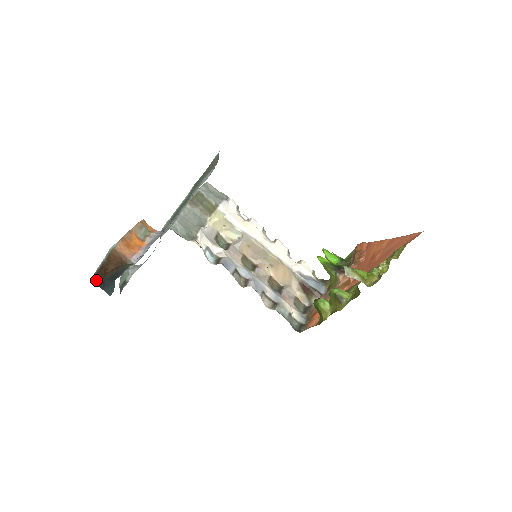
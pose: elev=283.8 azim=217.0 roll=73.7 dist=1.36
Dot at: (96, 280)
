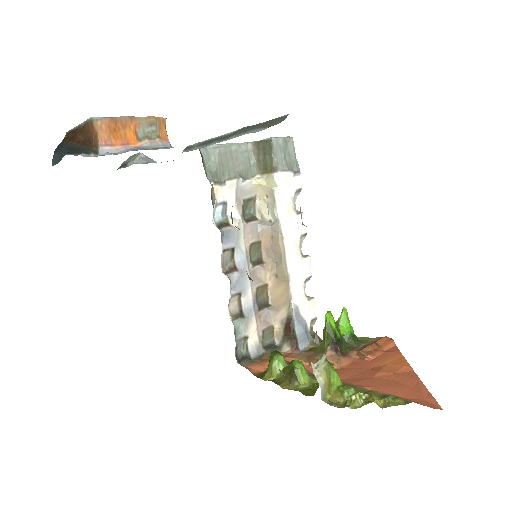
Dot at: (64, 138)
